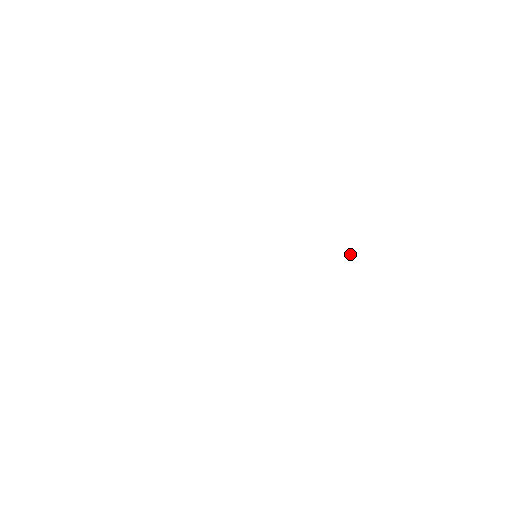
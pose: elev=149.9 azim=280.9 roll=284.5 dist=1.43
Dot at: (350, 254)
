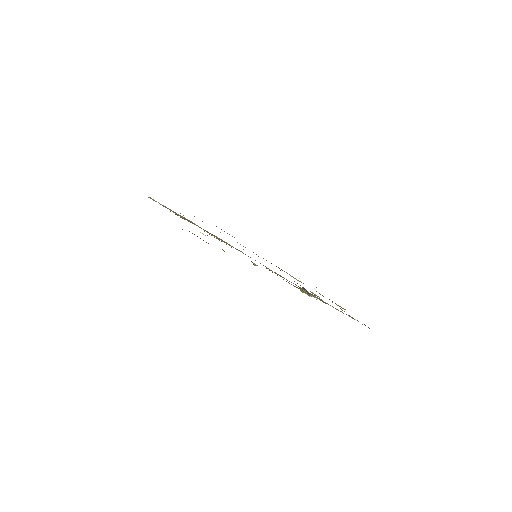
Dot at: (315, 289)
